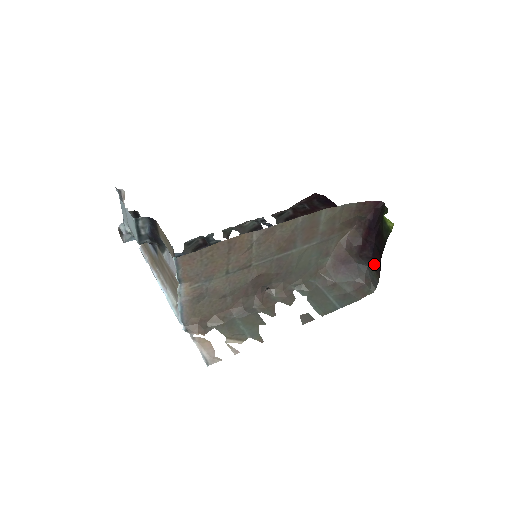
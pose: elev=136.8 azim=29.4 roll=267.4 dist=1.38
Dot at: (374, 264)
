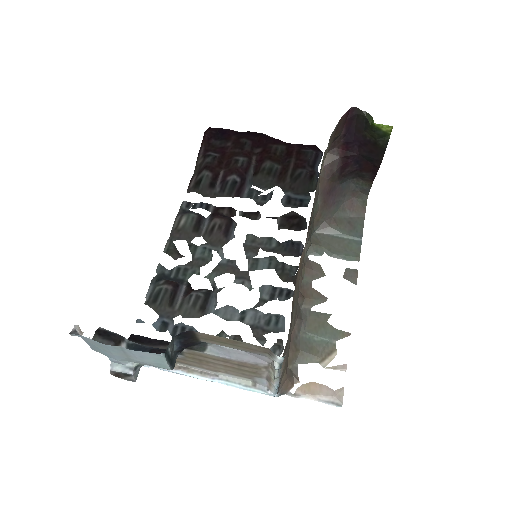
Dot at: (361, 174)
